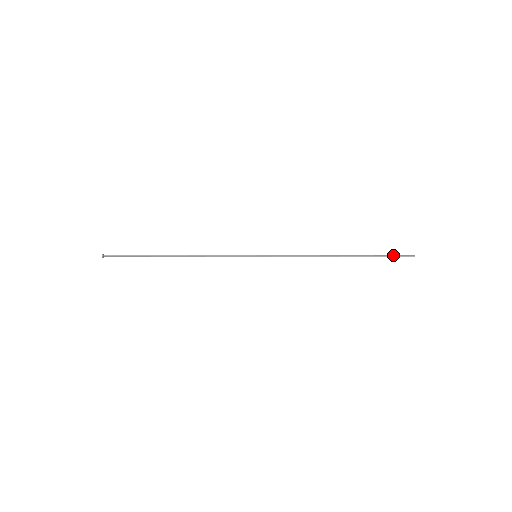
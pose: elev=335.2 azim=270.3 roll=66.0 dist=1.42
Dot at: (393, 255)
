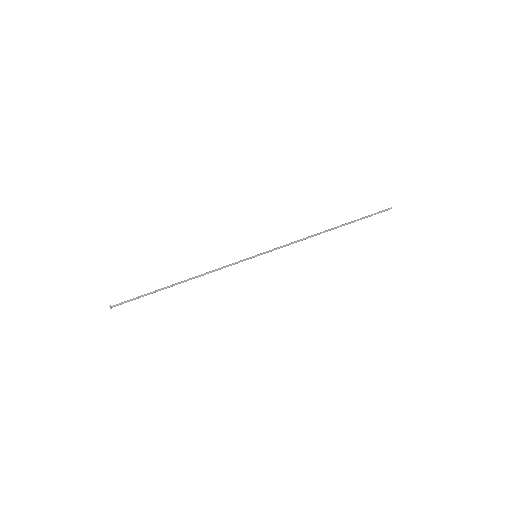
Dot at: (374, 214)
